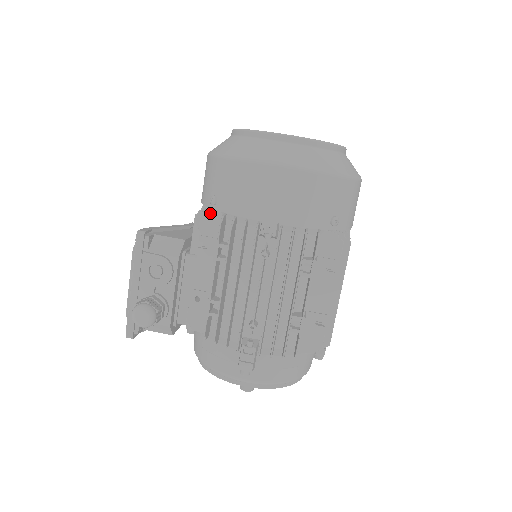
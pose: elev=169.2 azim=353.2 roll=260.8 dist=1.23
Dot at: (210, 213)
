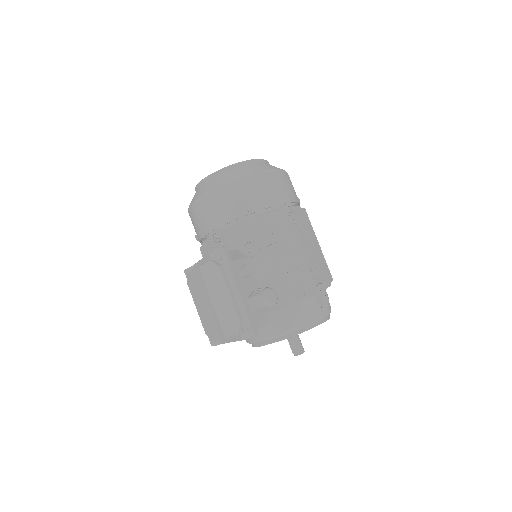
Dot at: (245, 221)
